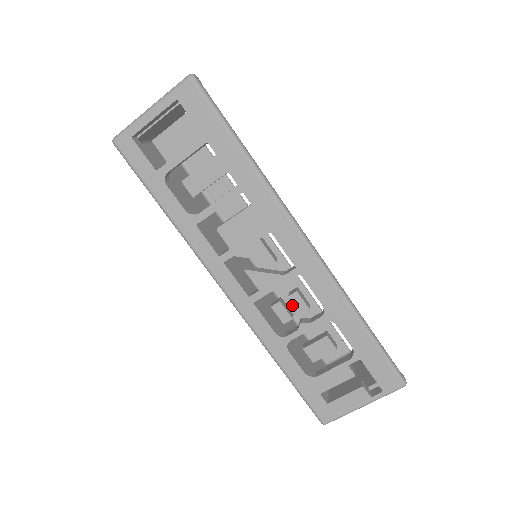
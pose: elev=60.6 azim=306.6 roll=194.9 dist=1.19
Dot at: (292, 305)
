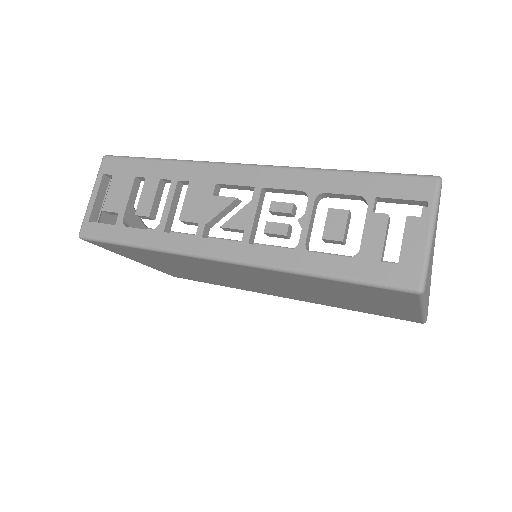
Dot at: occluded
